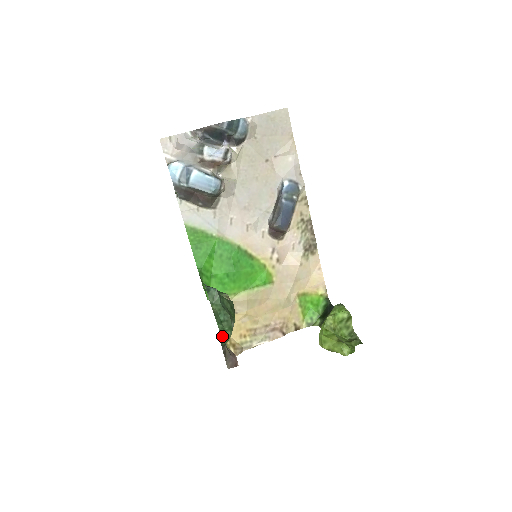
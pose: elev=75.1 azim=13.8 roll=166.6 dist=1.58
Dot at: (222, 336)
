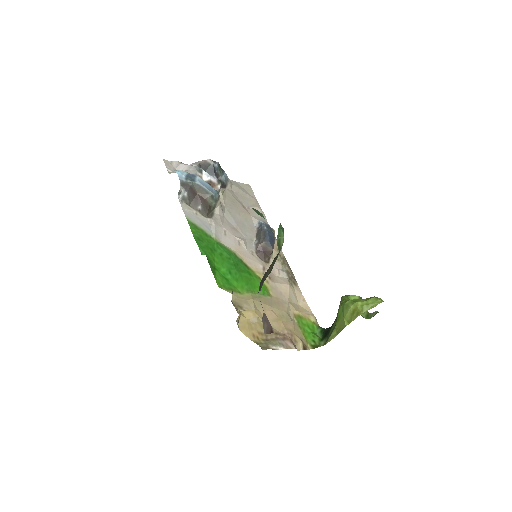
Dot at: (278, 235)
